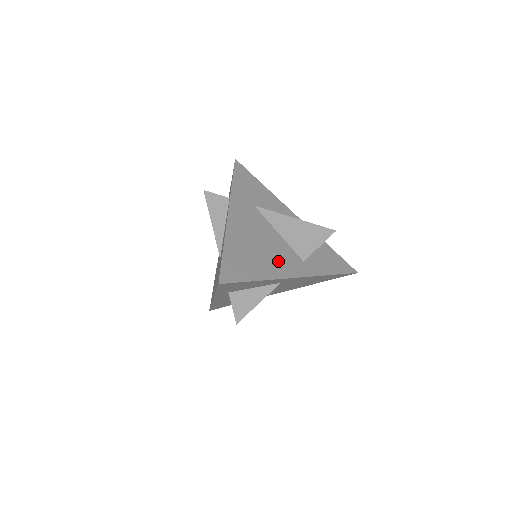
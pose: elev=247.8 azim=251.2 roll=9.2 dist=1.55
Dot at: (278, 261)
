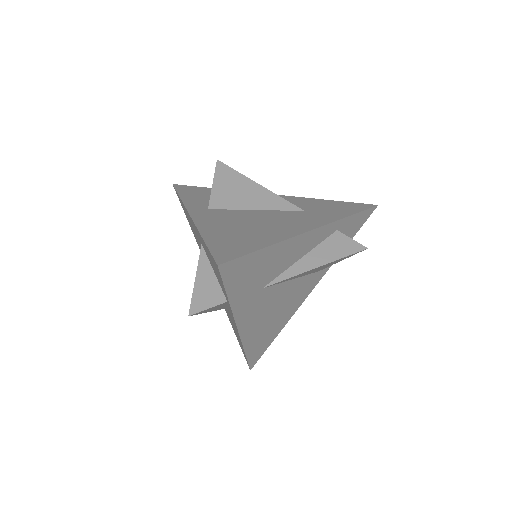
Dot at: (294, 302)
